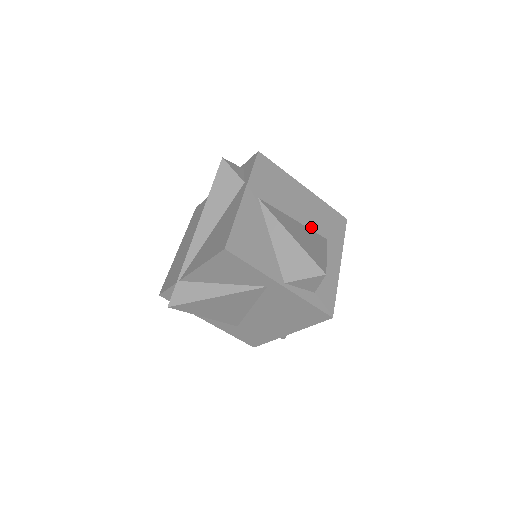
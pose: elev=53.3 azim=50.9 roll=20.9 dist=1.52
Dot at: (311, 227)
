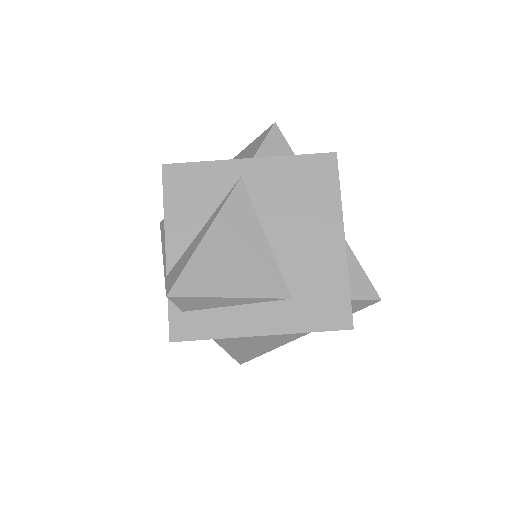
Dot at: occluded
